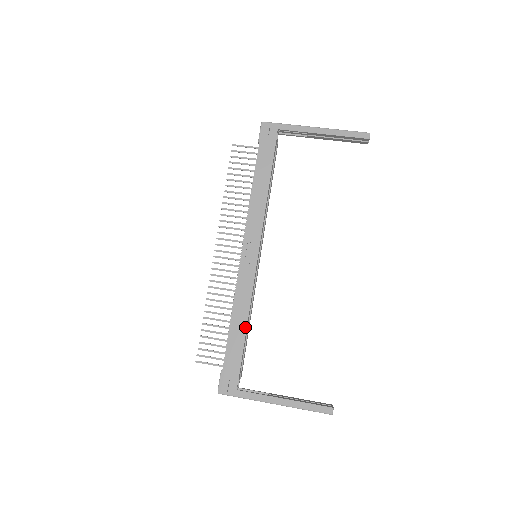
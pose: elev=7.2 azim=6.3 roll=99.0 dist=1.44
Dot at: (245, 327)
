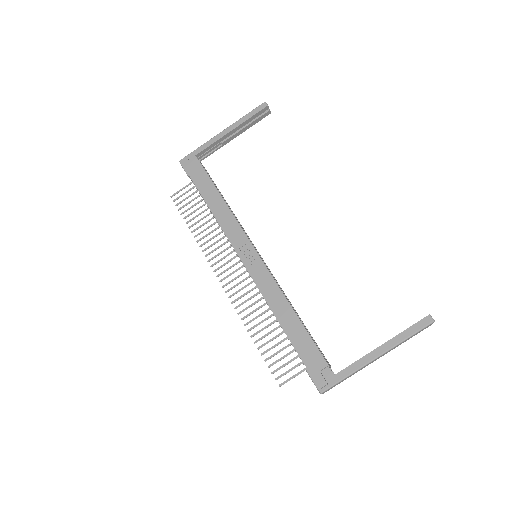
Dot at: (294, 315)
